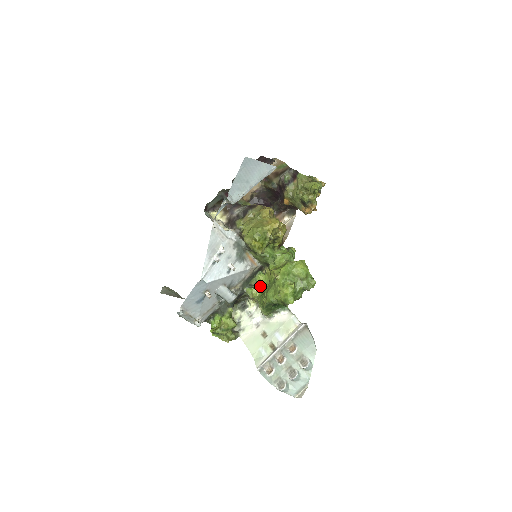
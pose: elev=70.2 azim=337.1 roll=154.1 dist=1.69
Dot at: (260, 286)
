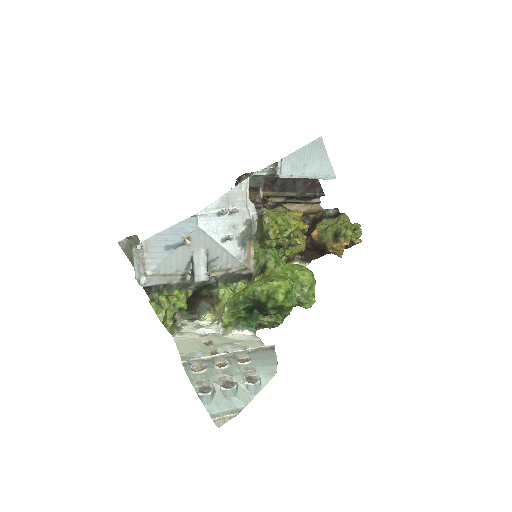
Dot at: (237, 292)
